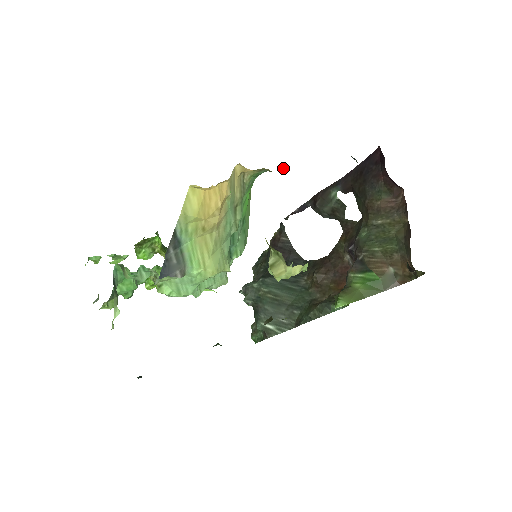
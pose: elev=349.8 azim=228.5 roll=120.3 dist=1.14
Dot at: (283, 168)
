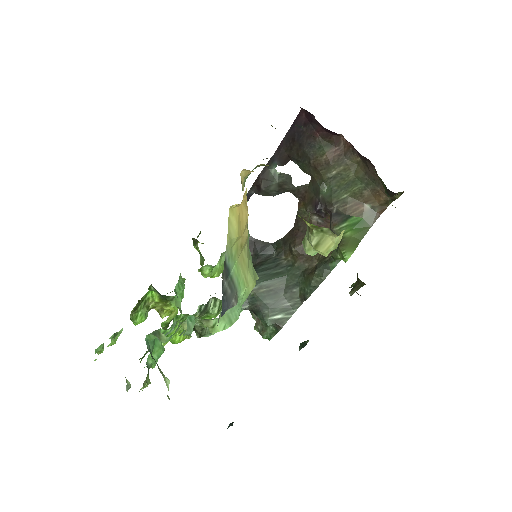
Dot at: (267, 158)
